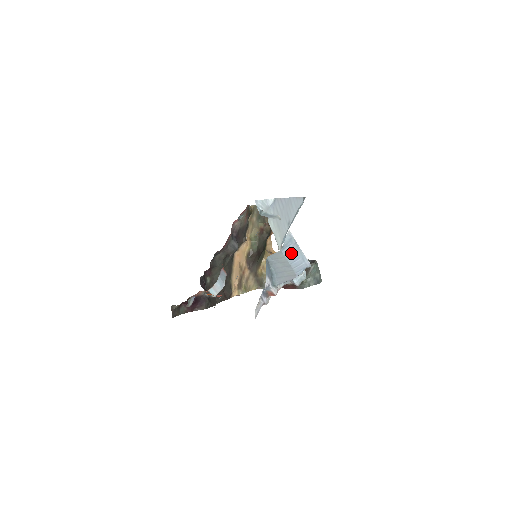
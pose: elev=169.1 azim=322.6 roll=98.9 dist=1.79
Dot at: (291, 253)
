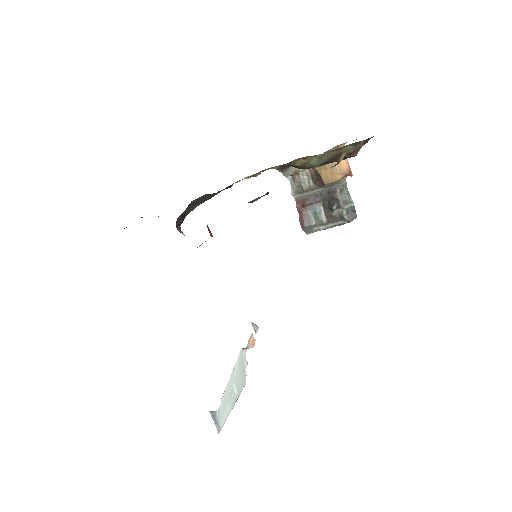
Dot at: occluded
